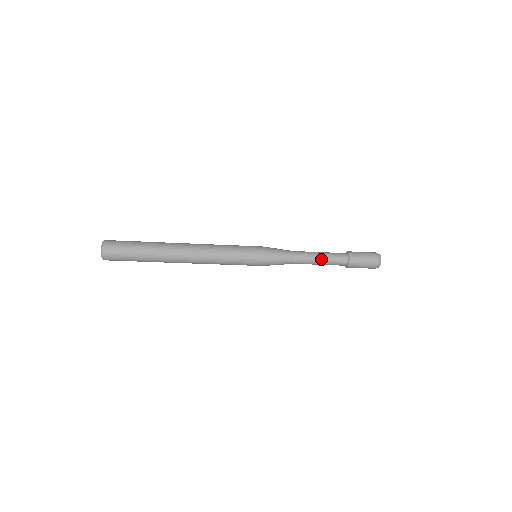
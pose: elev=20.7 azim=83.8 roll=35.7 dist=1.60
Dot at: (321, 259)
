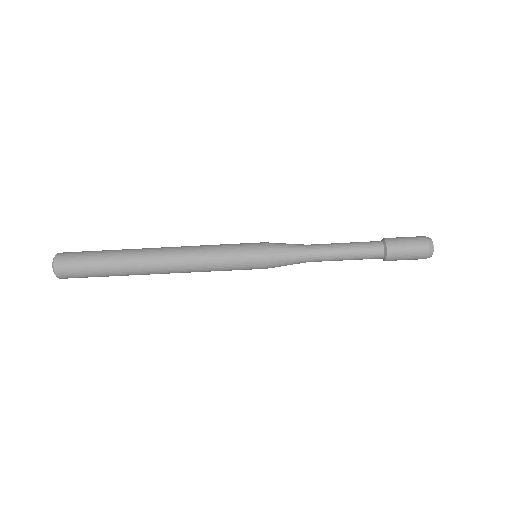
Dot at: (346, 251)
